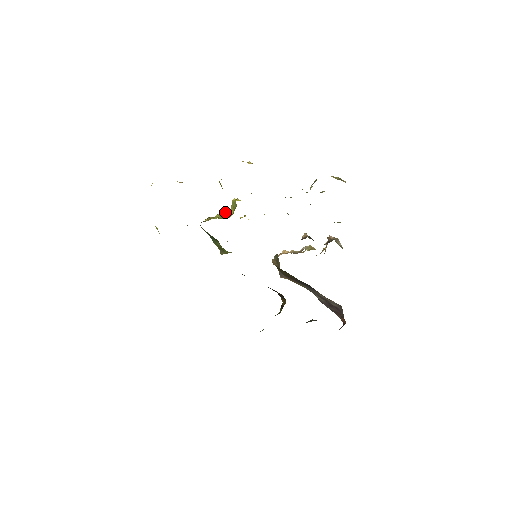
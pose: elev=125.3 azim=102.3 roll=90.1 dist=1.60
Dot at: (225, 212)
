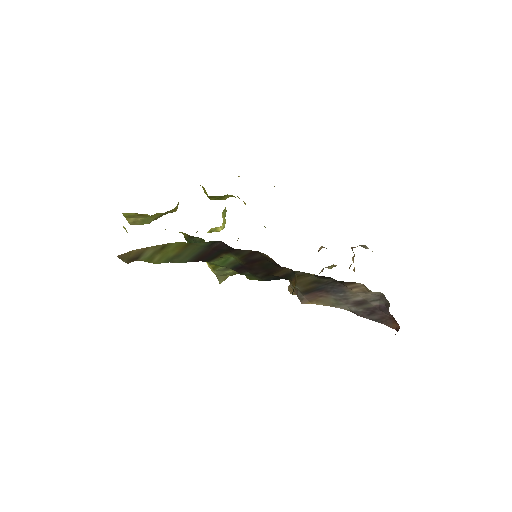
Dot at: (216, 227)
